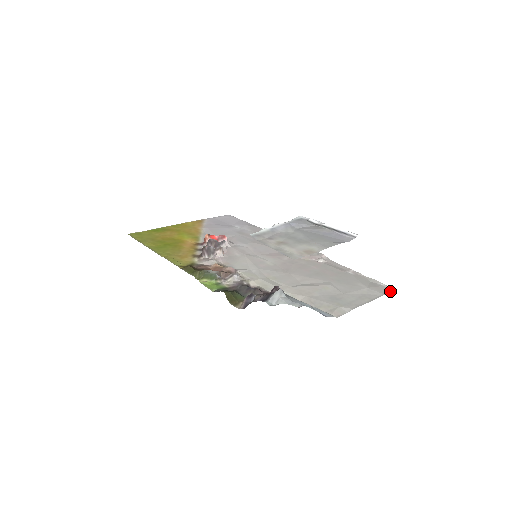
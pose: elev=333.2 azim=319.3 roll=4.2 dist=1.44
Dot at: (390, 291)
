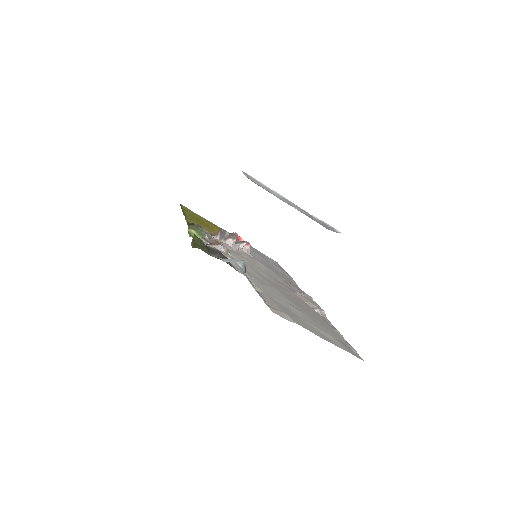
Dot at: (357, 356)
